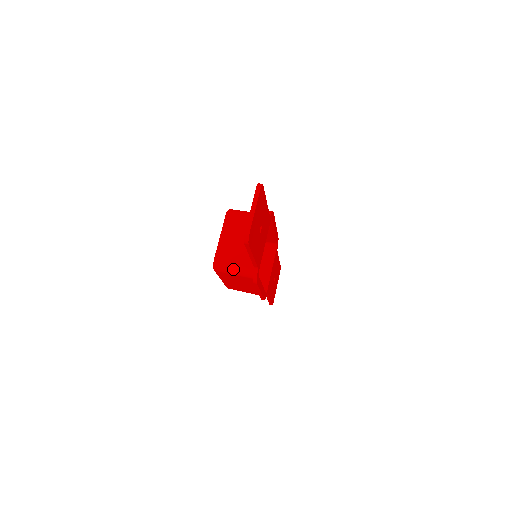
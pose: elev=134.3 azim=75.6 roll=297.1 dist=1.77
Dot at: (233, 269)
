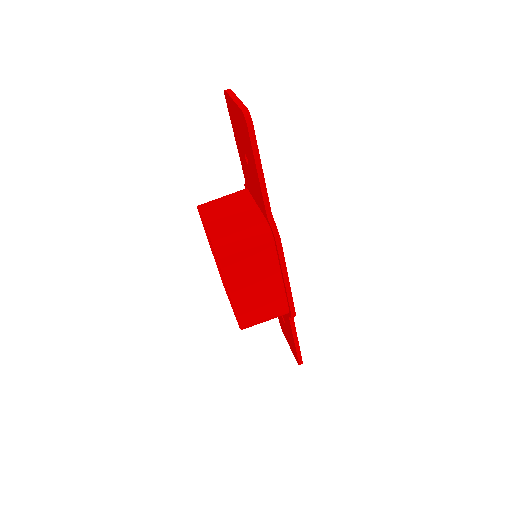
Dot at: (242, 239)
